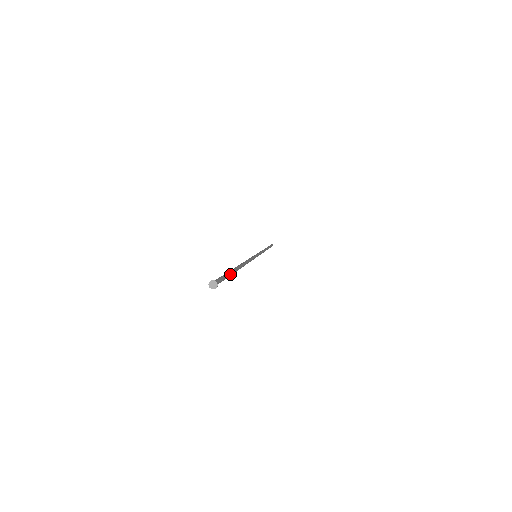
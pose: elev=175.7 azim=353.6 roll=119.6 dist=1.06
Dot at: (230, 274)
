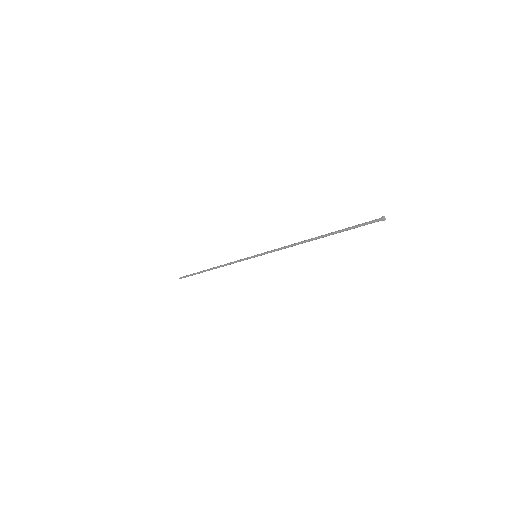
Dot at: (348, 229)
